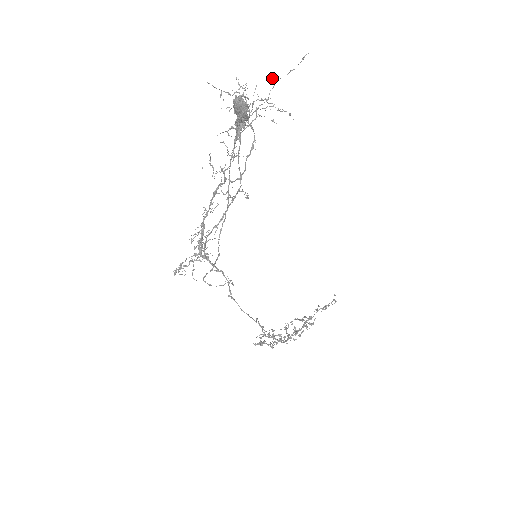
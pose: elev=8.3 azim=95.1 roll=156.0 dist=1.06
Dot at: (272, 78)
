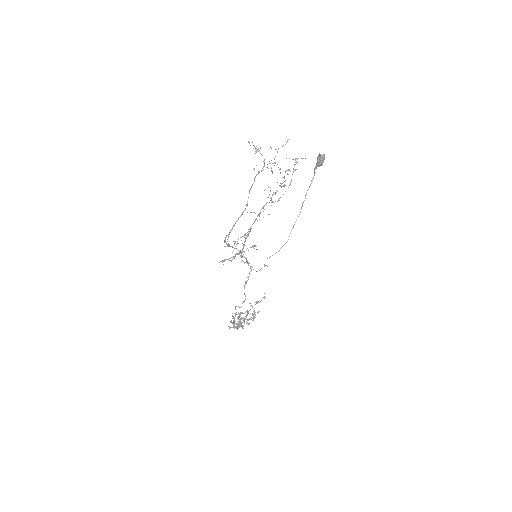
Dot at: occluded
